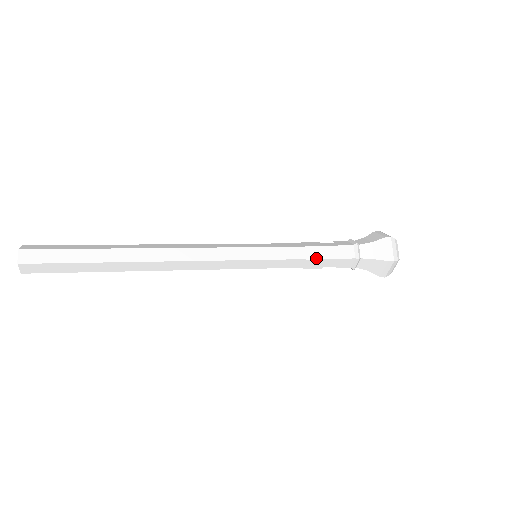
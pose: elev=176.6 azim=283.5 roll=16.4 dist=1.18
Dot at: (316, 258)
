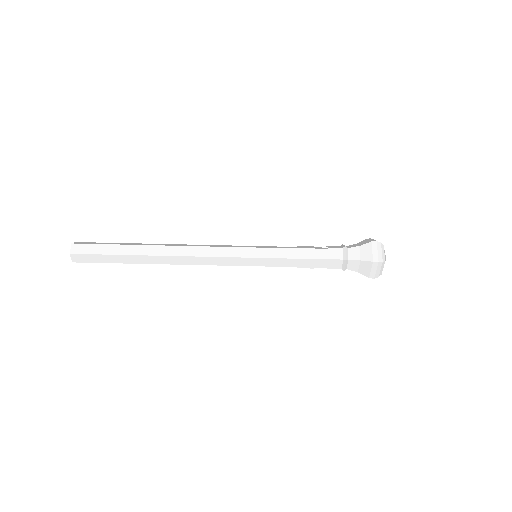
Dot at: (307, 258)
